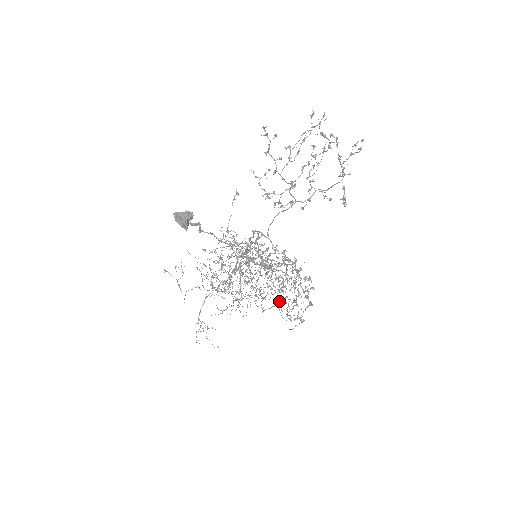
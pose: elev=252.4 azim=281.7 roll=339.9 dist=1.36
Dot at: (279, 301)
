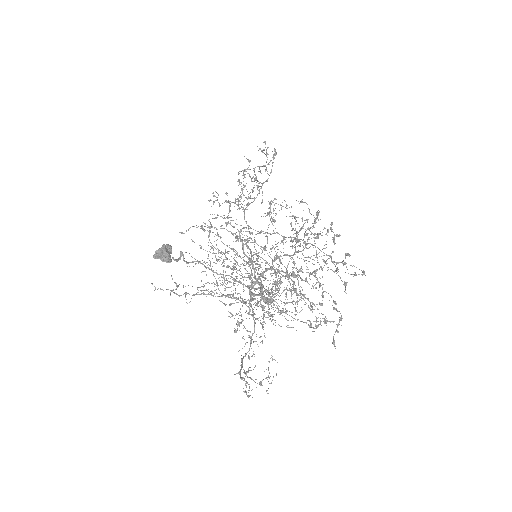
Dot at: occluded
